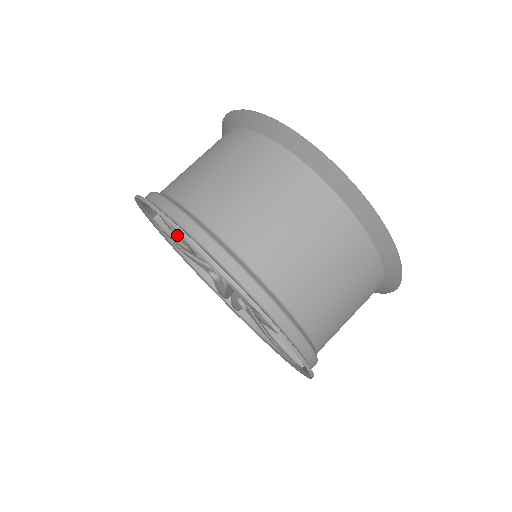
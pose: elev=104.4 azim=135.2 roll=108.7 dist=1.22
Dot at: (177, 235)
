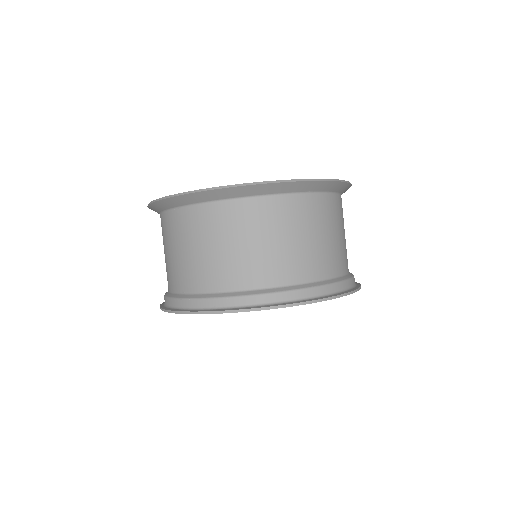
Dot at: occluded
